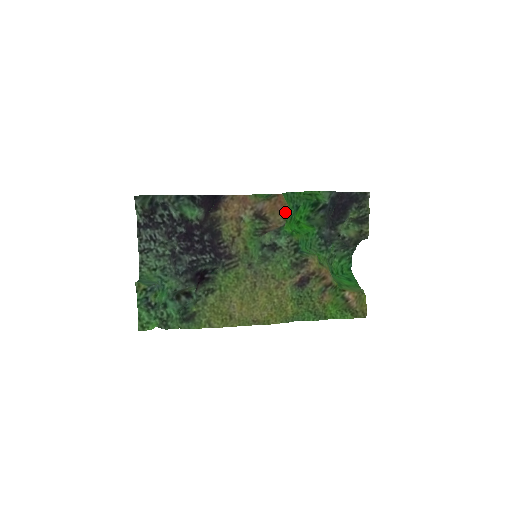
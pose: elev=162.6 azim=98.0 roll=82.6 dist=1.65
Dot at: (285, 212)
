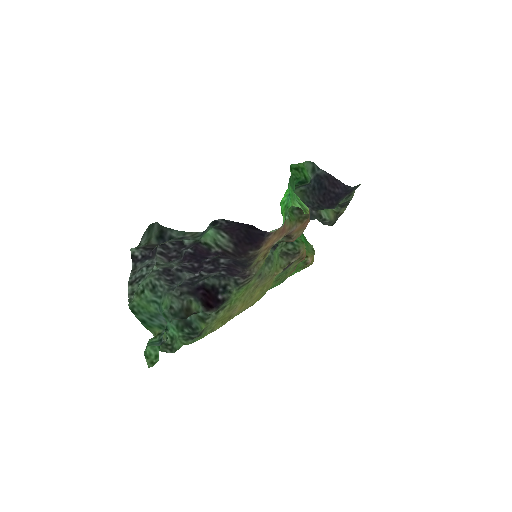
Dot at: (306, 226)
